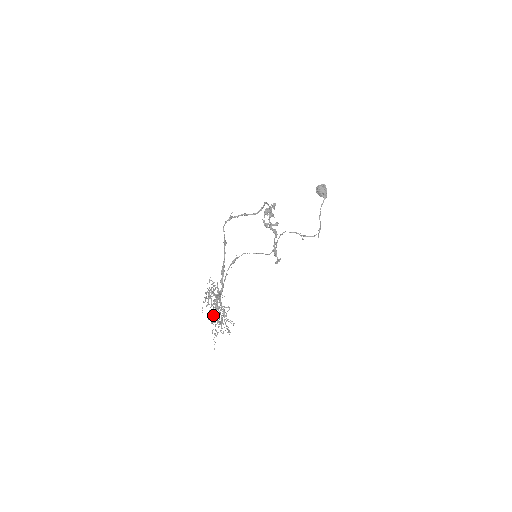
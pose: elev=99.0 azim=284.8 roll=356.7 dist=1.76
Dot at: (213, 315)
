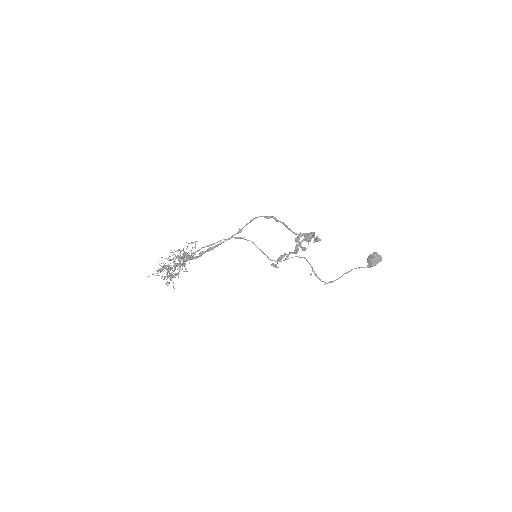
Dot at: occluded
